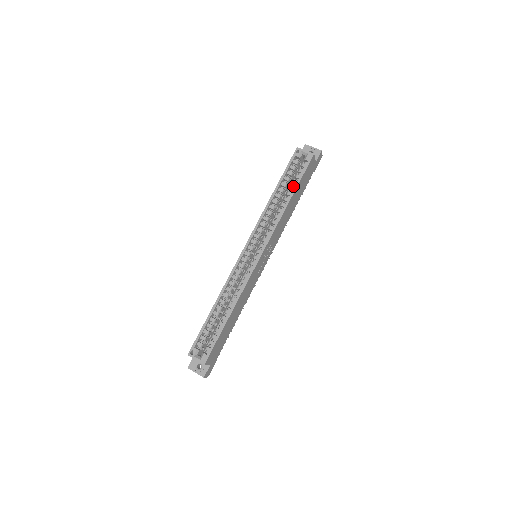
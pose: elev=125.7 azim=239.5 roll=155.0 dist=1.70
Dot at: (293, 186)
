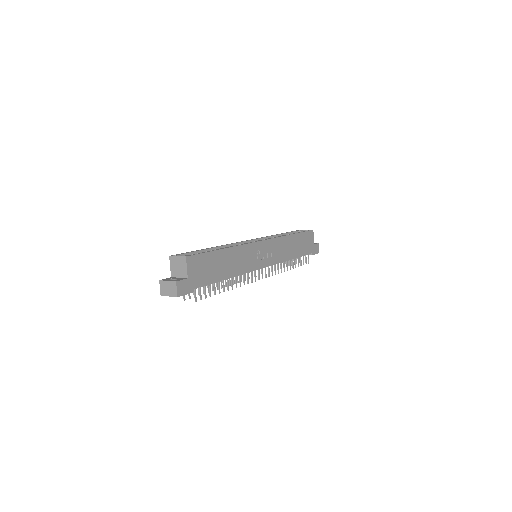
Dot at: occluded
